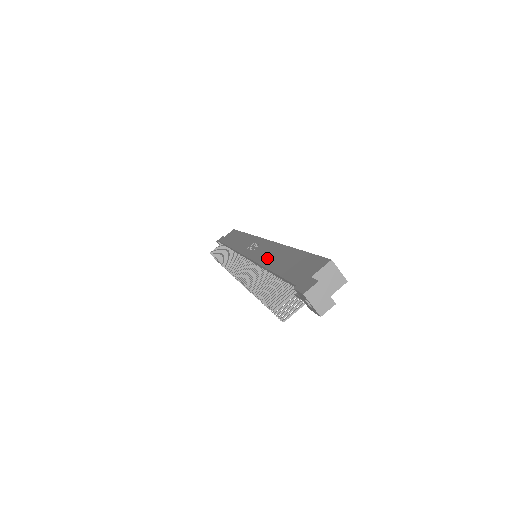
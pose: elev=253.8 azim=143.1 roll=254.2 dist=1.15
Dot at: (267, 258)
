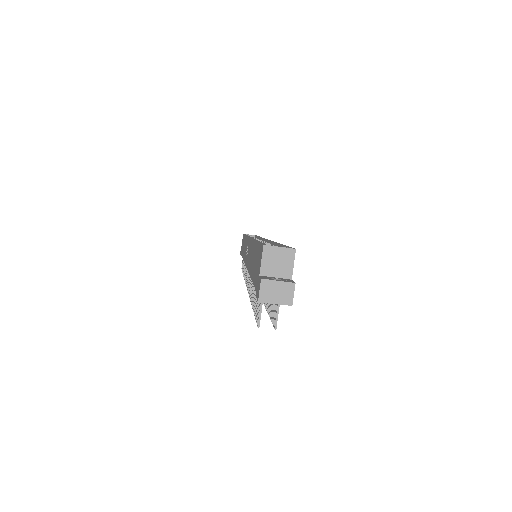
Dot at: (249, 262)
